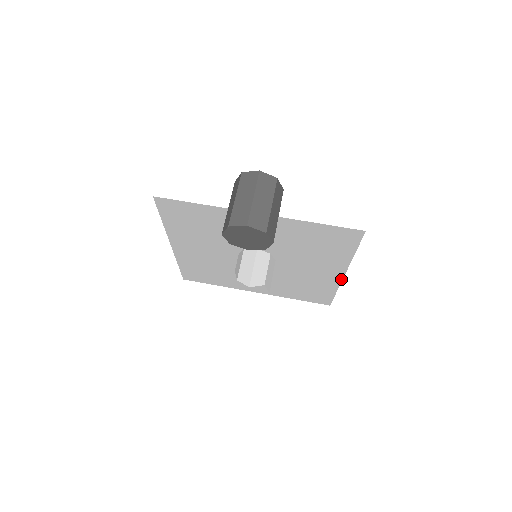
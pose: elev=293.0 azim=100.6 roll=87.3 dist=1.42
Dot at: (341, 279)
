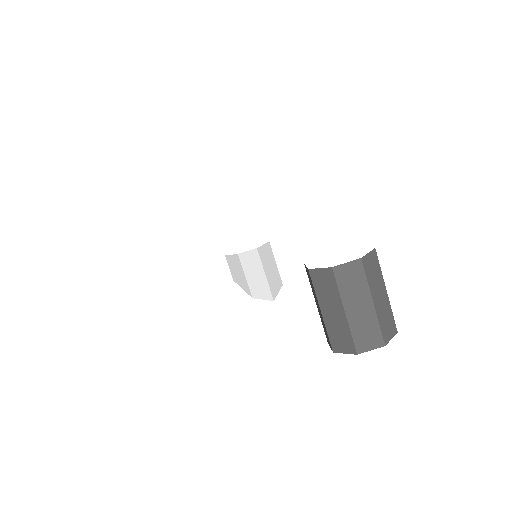
Dot at: occluded
